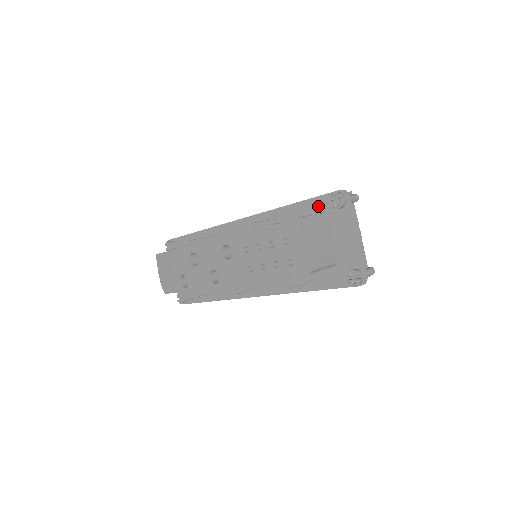
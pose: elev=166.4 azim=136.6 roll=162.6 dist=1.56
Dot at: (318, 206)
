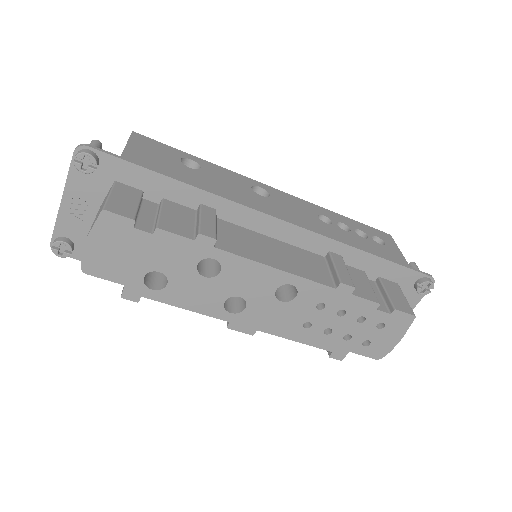
Dot at: (399, 275)
